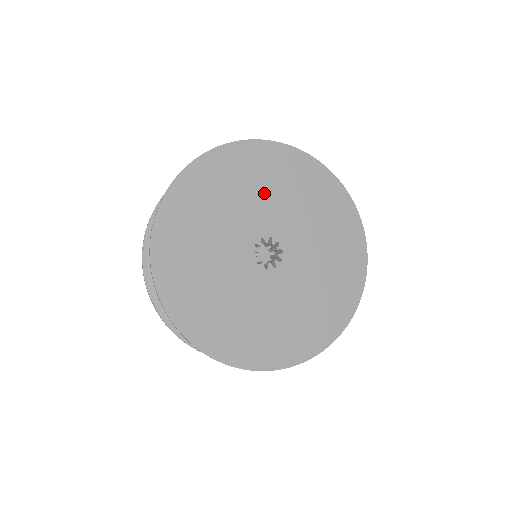
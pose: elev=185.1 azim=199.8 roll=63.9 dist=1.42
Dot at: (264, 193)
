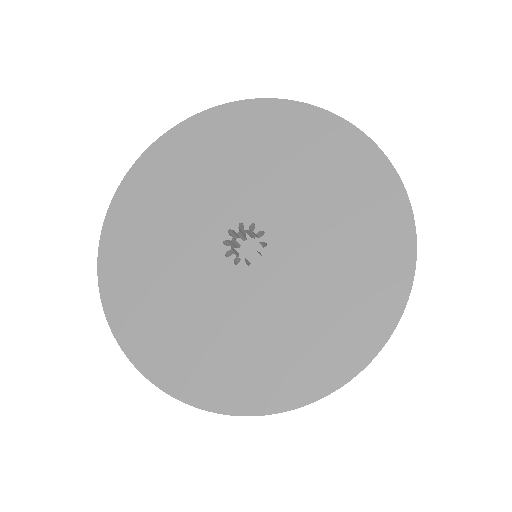
Dot at: (211, 176)
